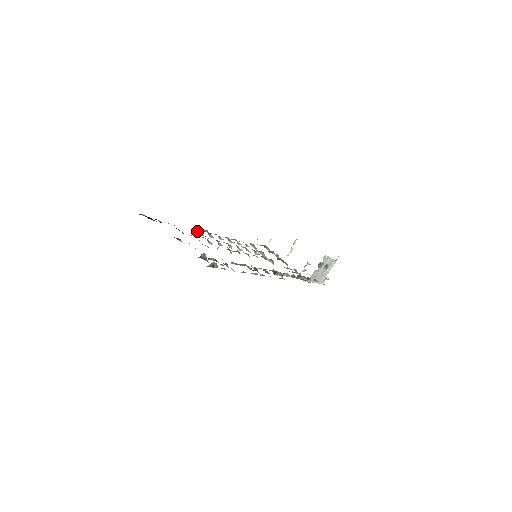
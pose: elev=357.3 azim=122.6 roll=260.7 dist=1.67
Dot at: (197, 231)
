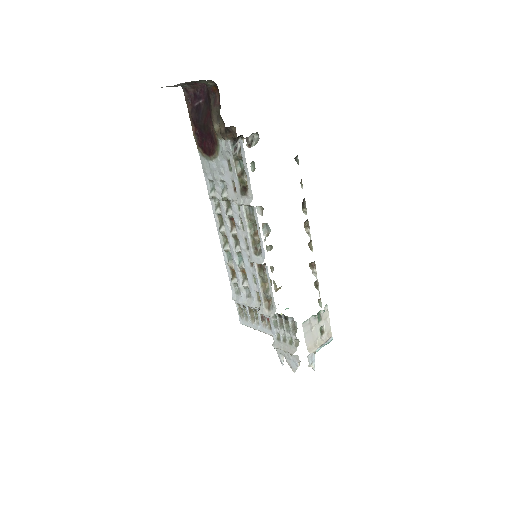
Dot at: (211, 189)
